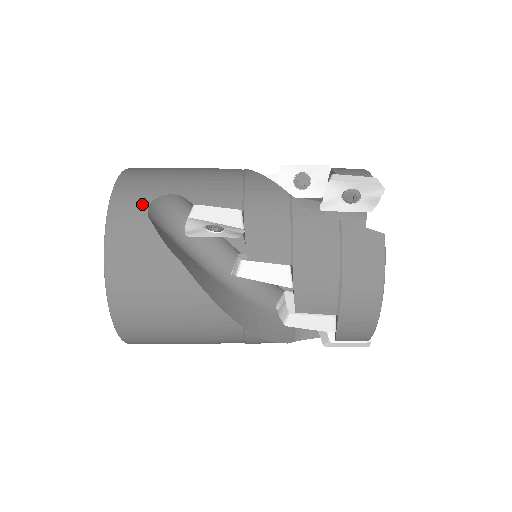
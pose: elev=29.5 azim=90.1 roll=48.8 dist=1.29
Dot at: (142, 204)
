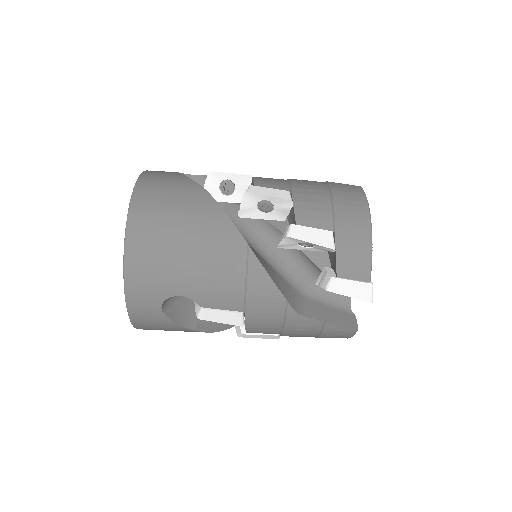
Dot at: occluded
